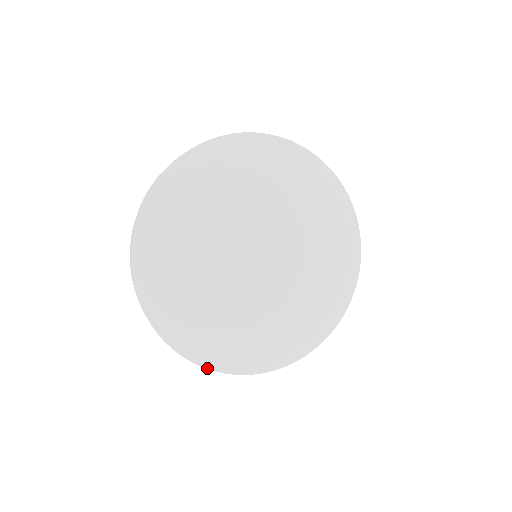
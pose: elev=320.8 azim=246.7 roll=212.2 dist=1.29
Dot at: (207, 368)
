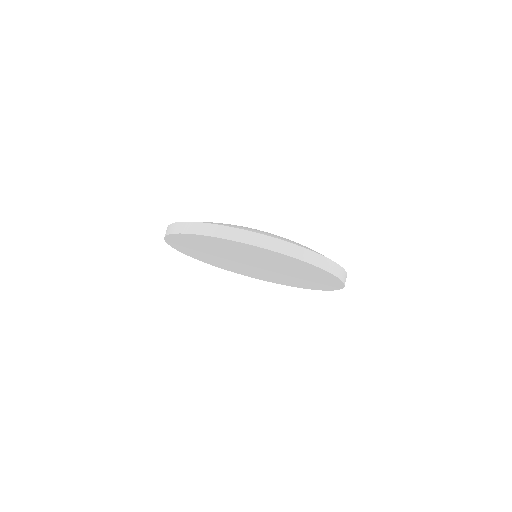
Dot at: (326, 257)
